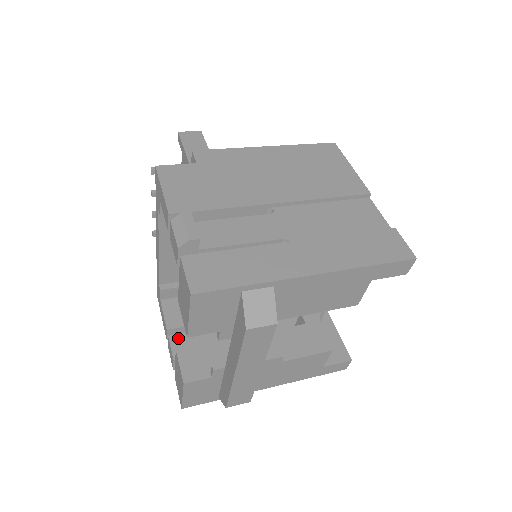
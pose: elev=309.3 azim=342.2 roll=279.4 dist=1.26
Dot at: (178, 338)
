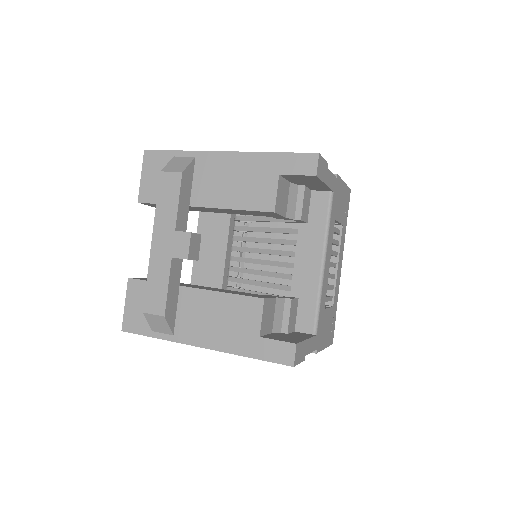
Dot at: occluded
